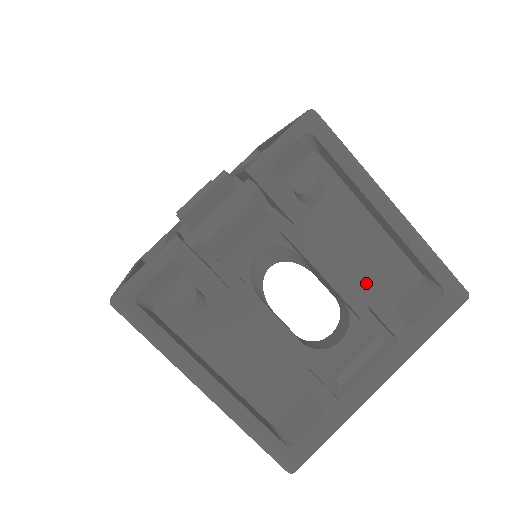
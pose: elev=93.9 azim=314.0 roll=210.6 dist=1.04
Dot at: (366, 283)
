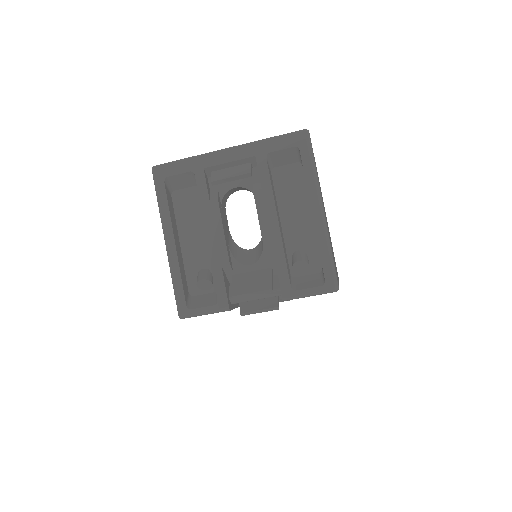
Dot at: occluded
